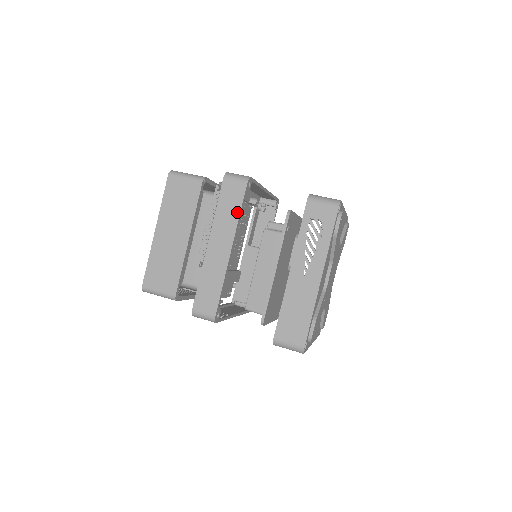
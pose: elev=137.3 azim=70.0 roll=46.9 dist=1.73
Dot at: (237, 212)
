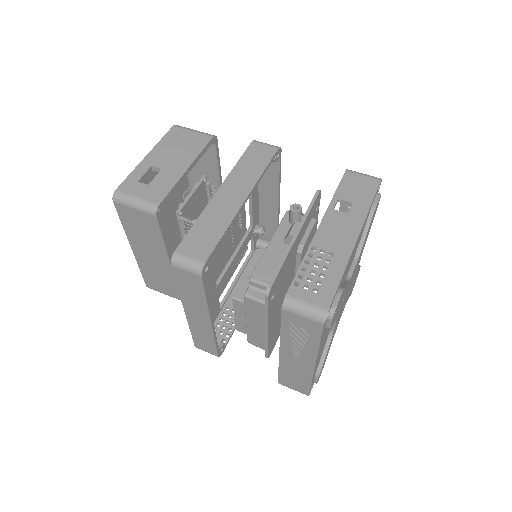
Dot at: (202, 298)
